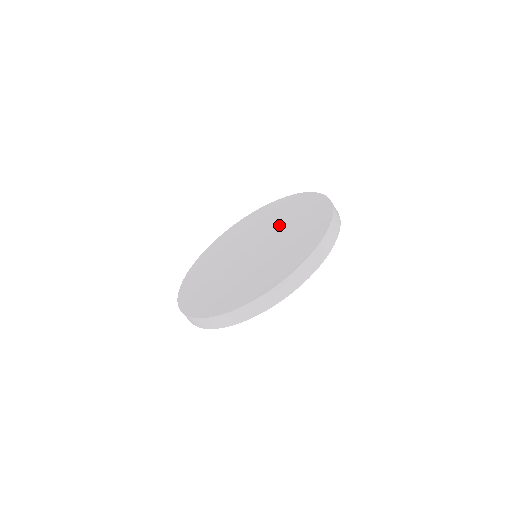
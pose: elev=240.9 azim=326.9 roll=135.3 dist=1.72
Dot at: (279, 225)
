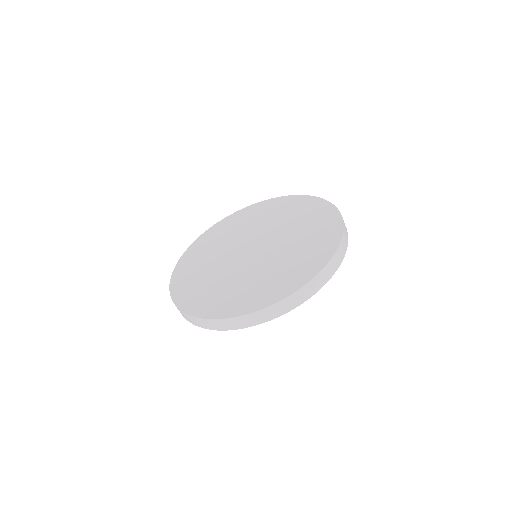
Dot at: (268, 225)
